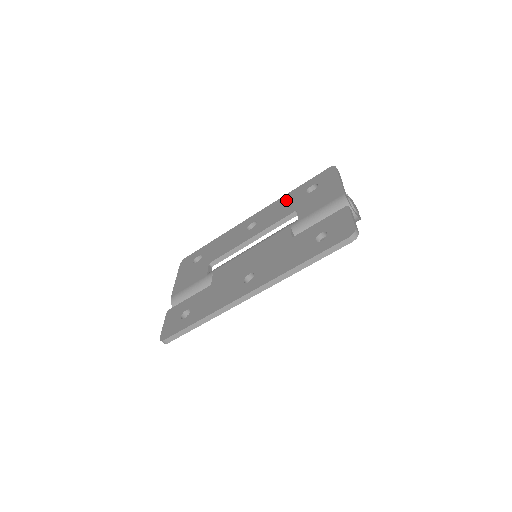
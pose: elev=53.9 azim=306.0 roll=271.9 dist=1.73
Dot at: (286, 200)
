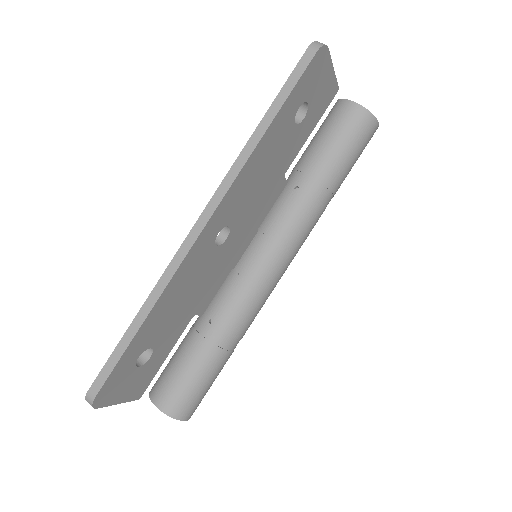
Dot at: occluded
